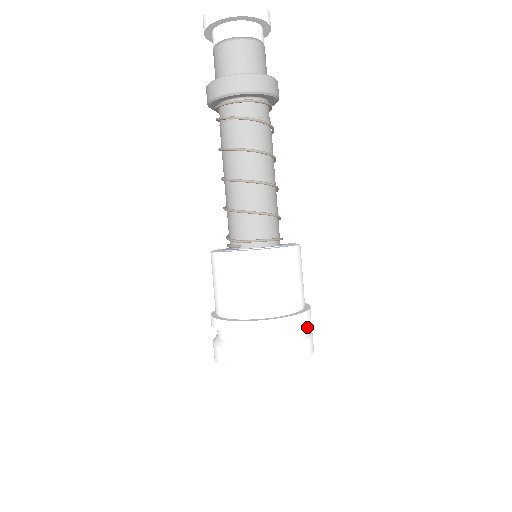
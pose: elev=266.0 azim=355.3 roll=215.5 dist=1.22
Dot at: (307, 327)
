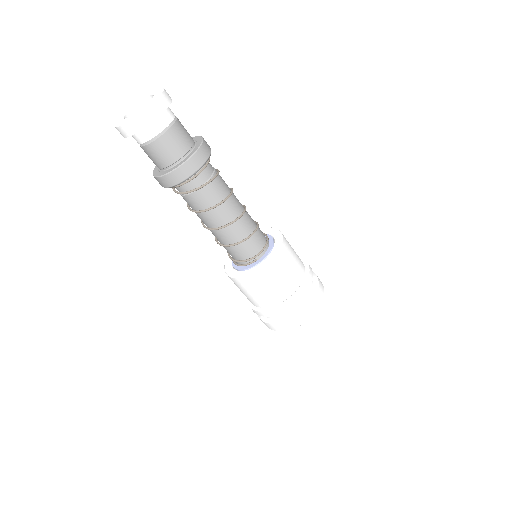
Dot at: occluded
